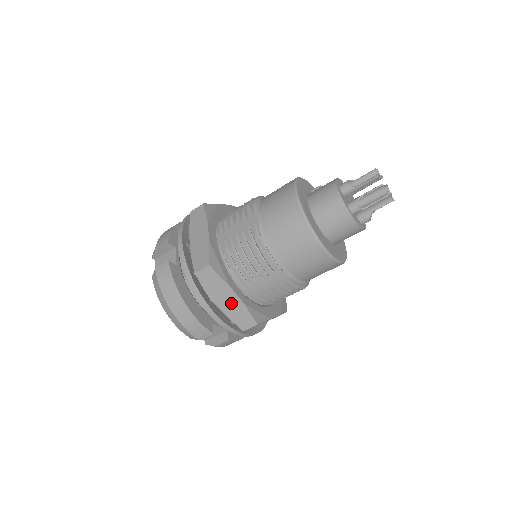
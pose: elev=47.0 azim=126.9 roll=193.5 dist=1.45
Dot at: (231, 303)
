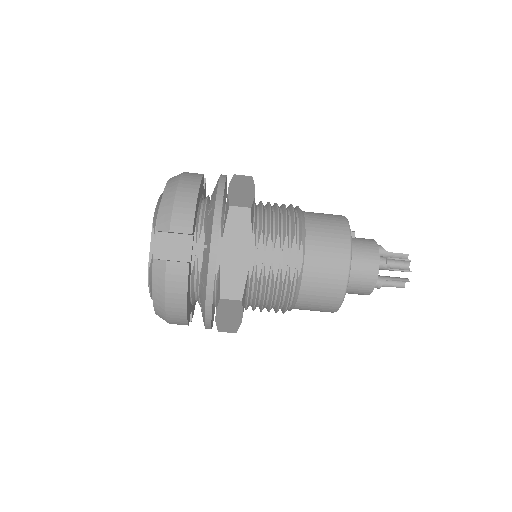
Dot at: (230, 320)
